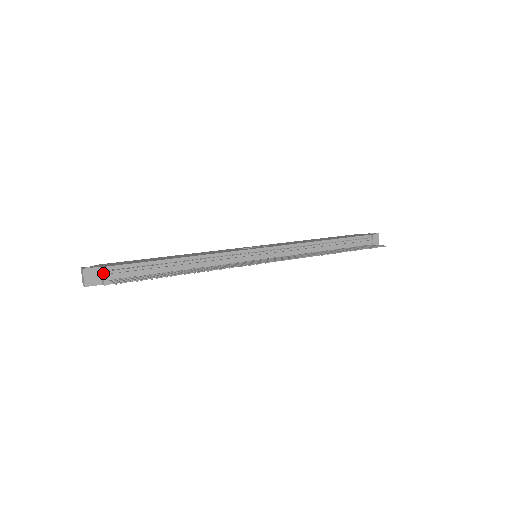
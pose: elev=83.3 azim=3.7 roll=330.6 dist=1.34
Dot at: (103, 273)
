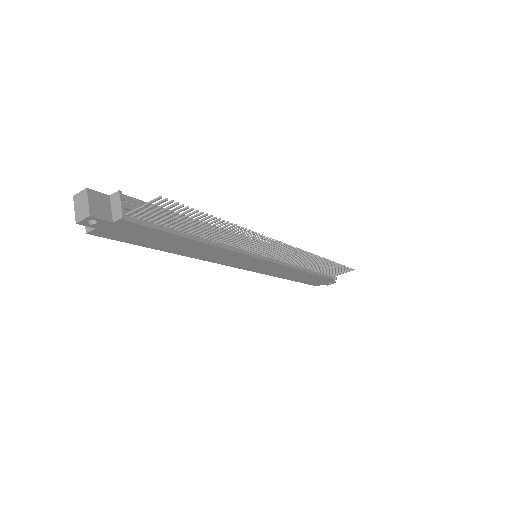
Dot at: (120, 199)
